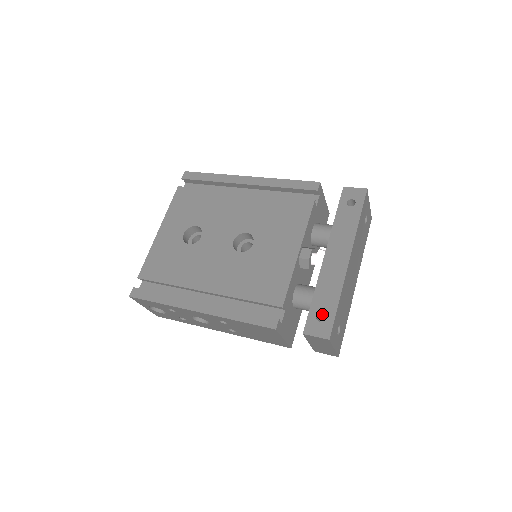
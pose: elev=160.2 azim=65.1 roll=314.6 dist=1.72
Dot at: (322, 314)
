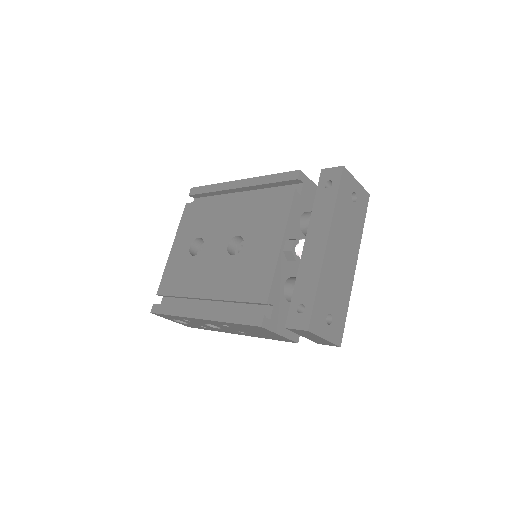
Dot at: (303, 305)
